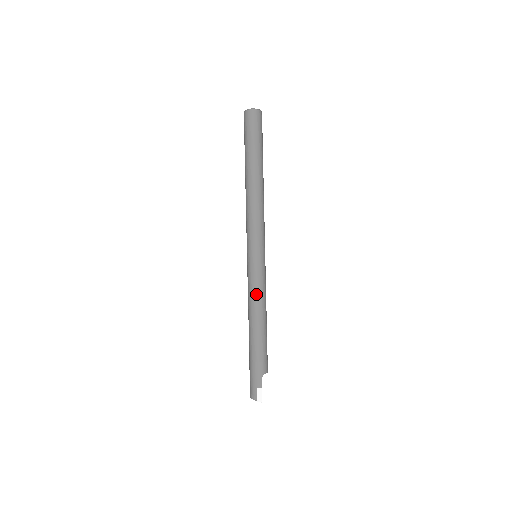
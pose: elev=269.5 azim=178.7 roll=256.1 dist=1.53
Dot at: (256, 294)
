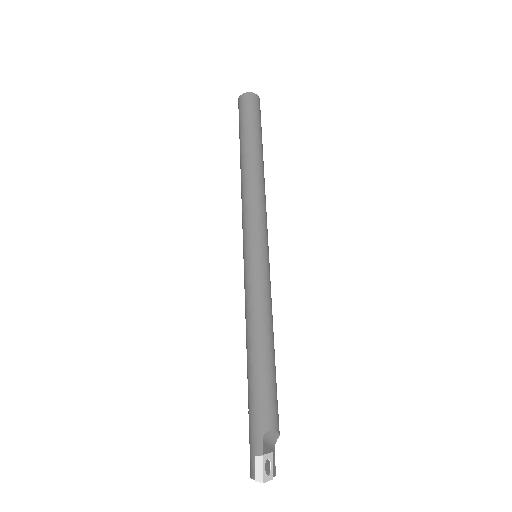
Dot at: (251, 303)
